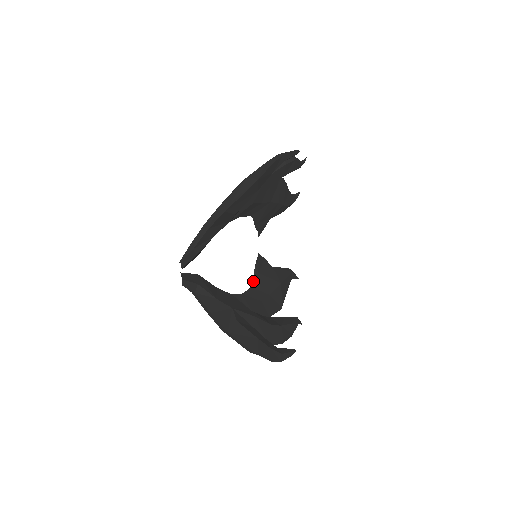
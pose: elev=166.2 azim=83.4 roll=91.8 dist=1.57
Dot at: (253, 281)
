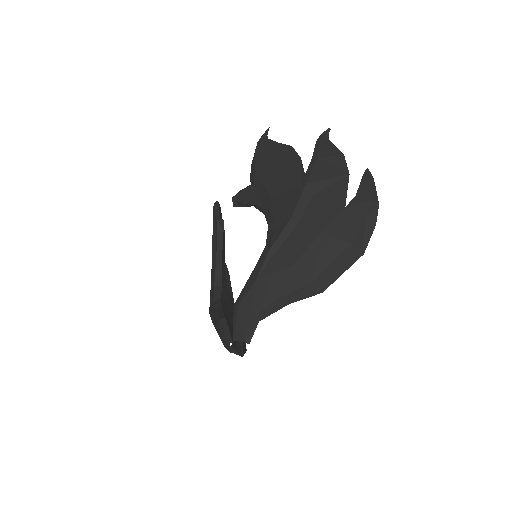
Dot at: (217, 256)
